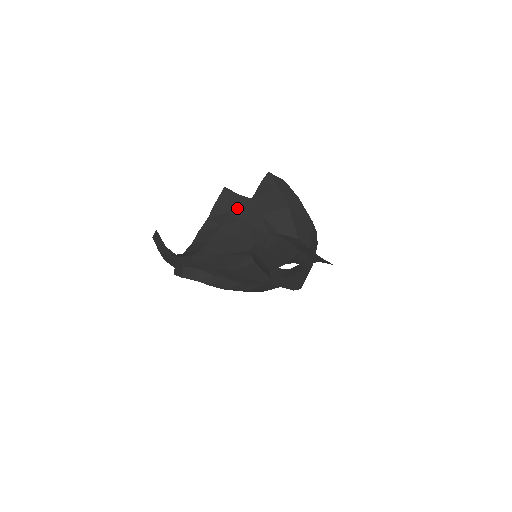
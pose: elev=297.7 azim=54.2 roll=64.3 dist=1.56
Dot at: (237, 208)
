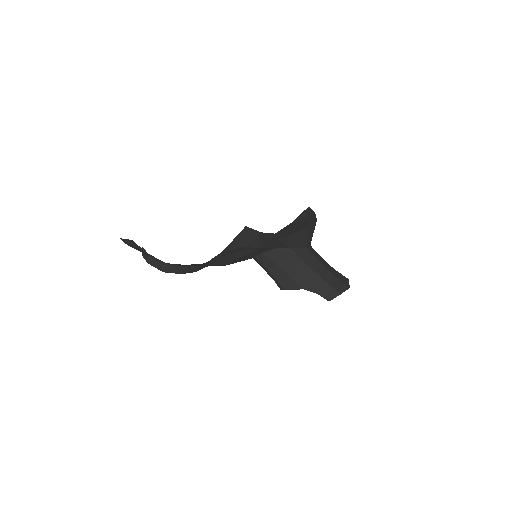
Dot at: (256, 241)
